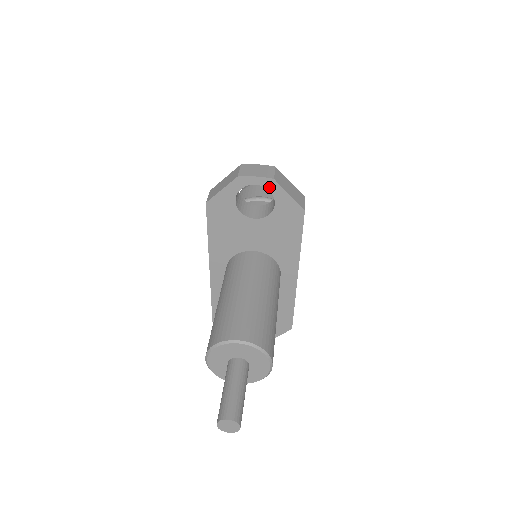
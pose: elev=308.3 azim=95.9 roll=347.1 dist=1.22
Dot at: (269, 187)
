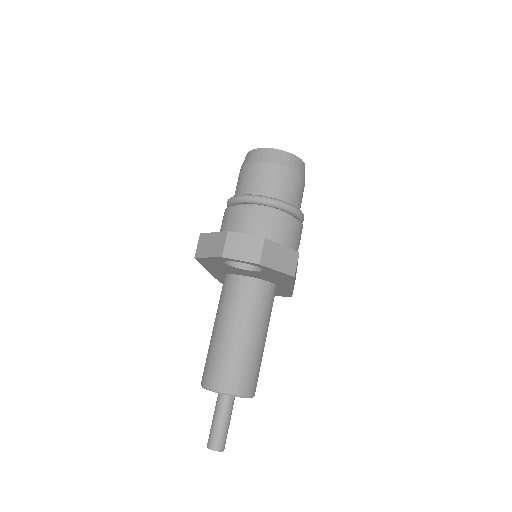
Dot at: (255, 265)
